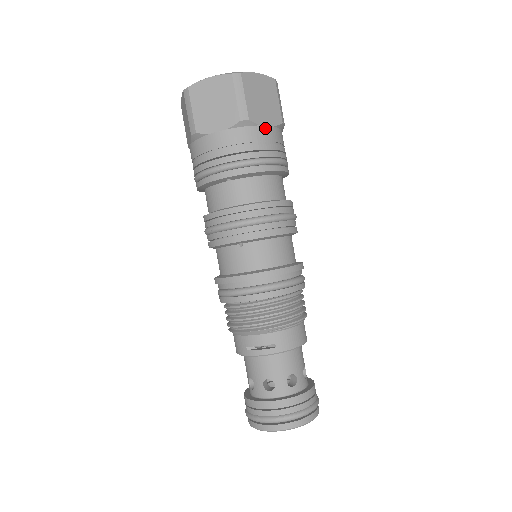
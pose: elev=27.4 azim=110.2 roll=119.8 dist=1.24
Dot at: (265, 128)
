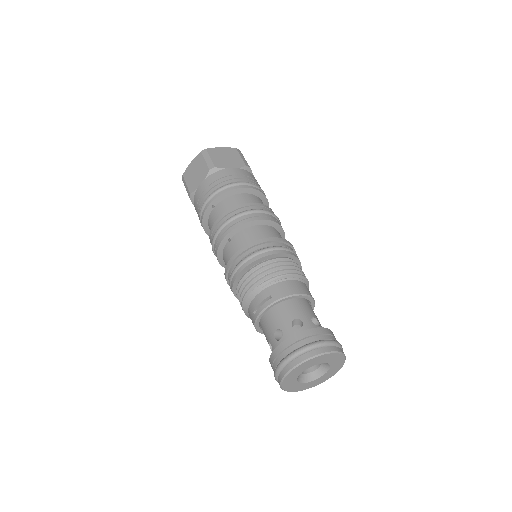
Dot at: (230, 169)
